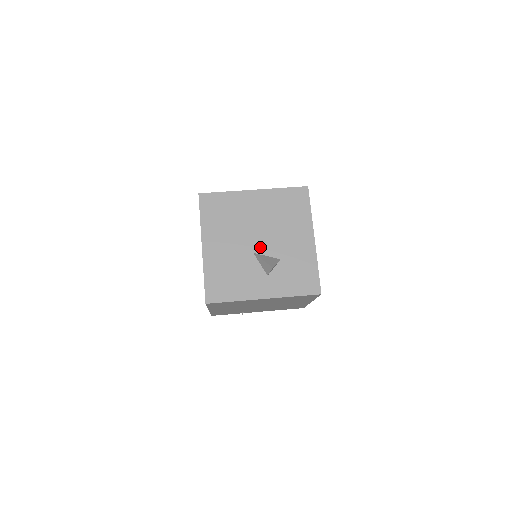
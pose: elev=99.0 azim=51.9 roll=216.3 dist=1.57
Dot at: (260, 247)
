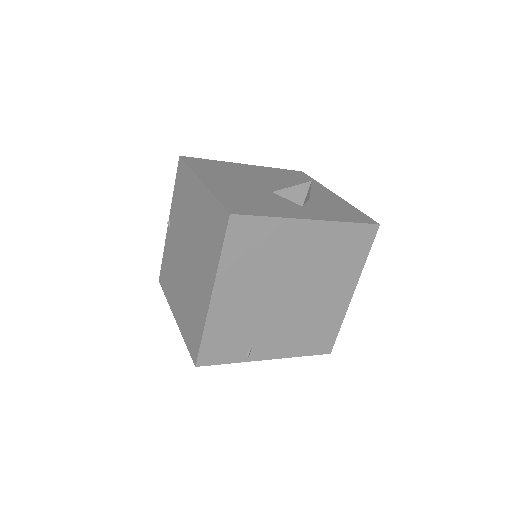
Dot at: occluded
